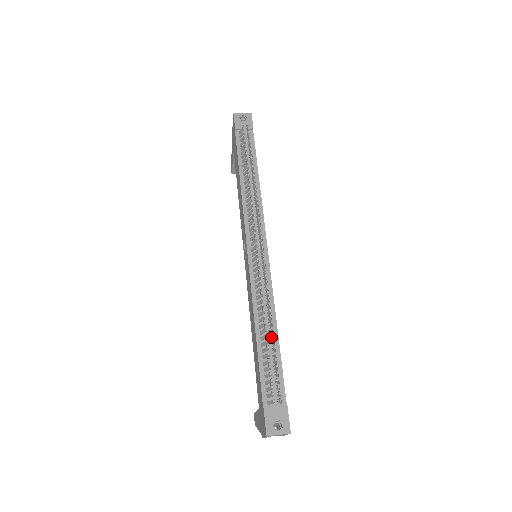
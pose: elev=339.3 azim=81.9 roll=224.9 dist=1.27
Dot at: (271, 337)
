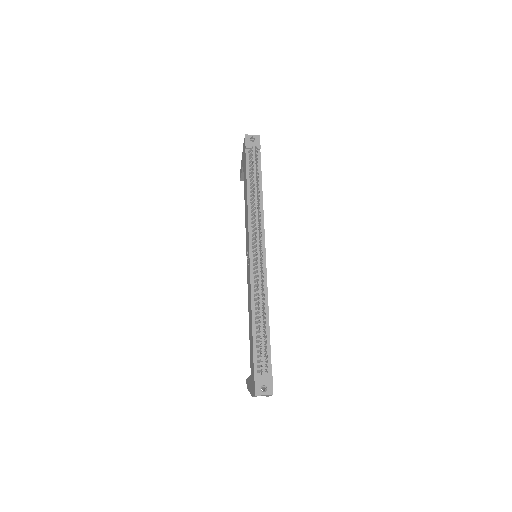
Dot at: (263, 322)
